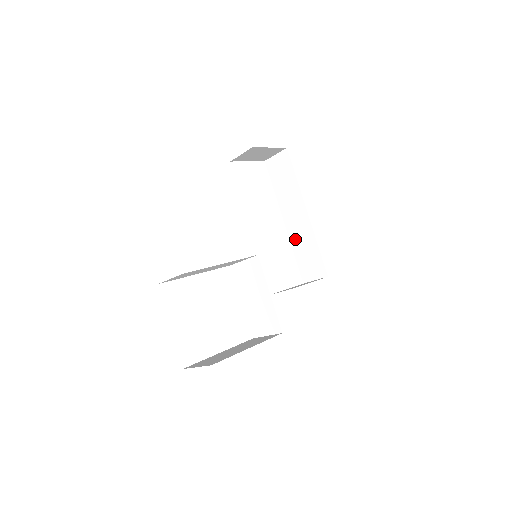
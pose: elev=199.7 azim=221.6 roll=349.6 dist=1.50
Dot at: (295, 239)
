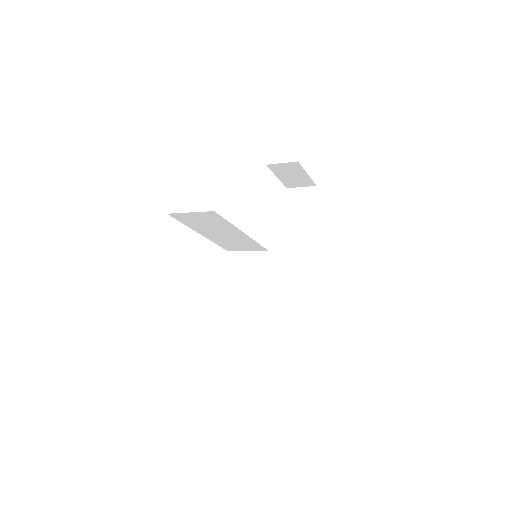
Dot at: (282, 271)
